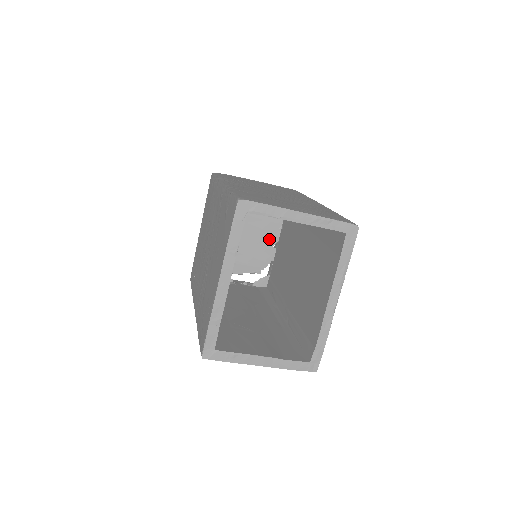
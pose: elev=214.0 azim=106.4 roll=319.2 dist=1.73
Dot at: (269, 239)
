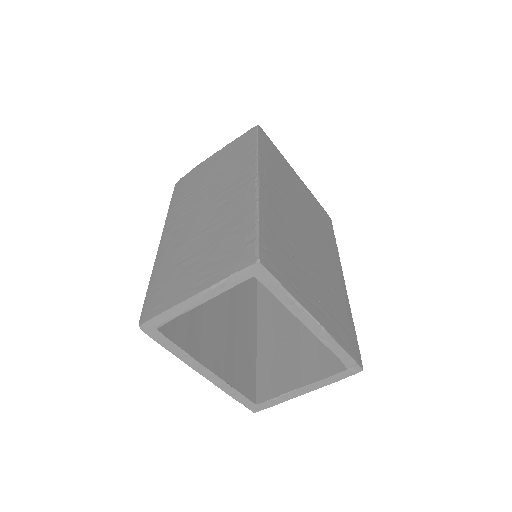
Dot at: occluded
